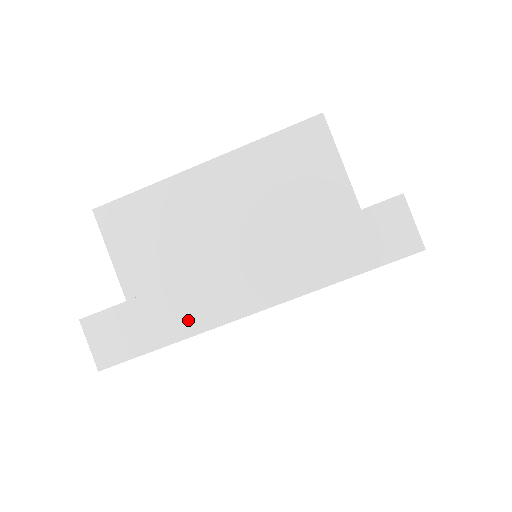
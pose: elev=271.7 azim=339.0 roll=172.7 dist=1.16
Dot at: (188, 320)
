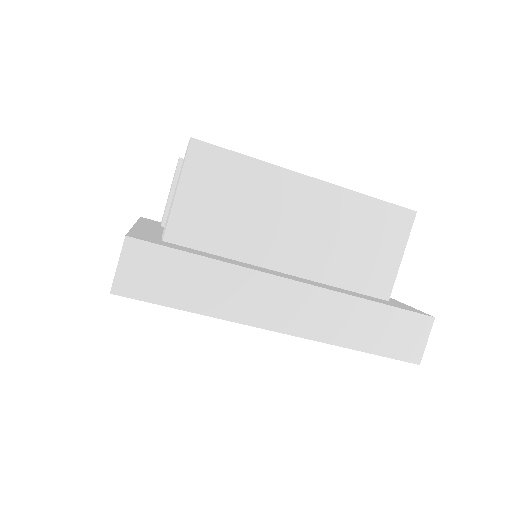
Dot at: (224, 303)
